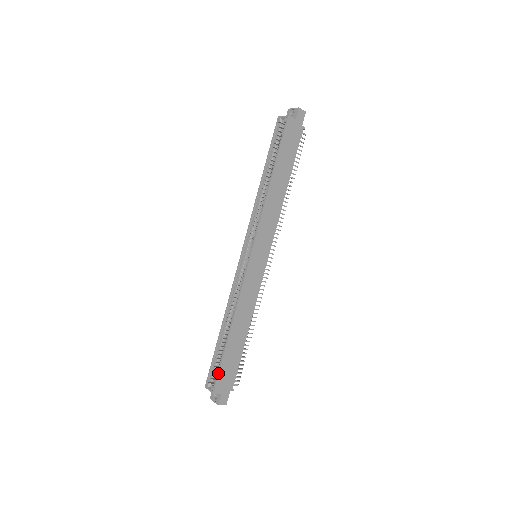
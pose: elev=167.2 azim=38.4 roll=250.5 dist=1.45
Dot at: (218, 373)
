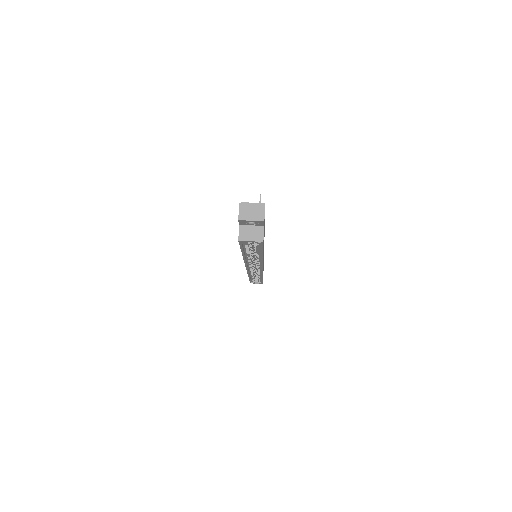
Dot at: occluded
